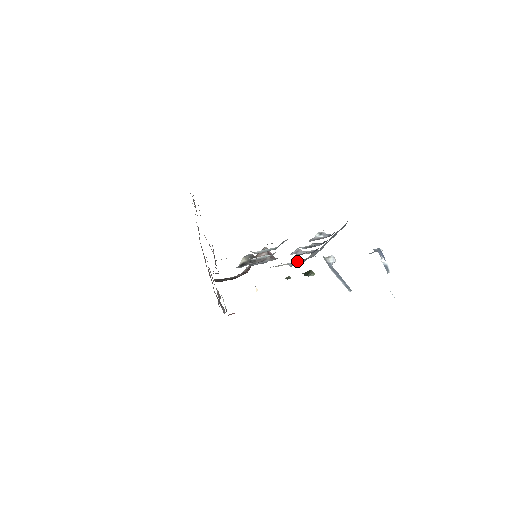
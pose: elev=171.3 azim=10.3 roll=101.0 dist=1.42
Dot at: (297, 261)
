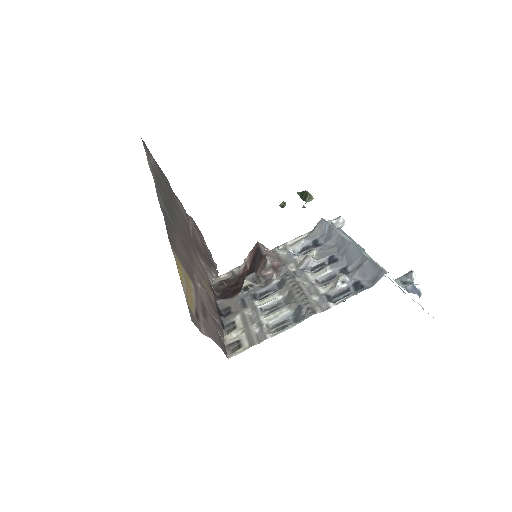
Dot at: (303, 244)
